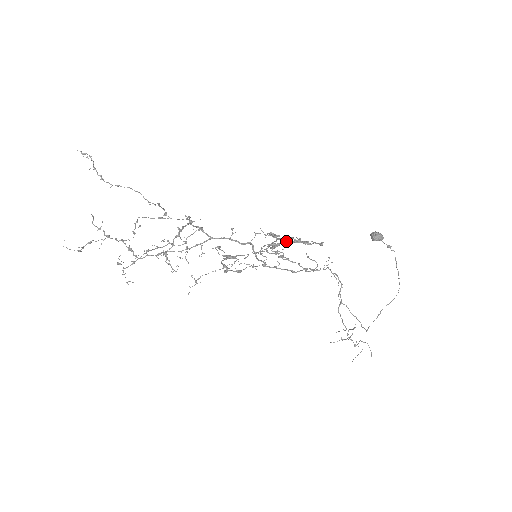
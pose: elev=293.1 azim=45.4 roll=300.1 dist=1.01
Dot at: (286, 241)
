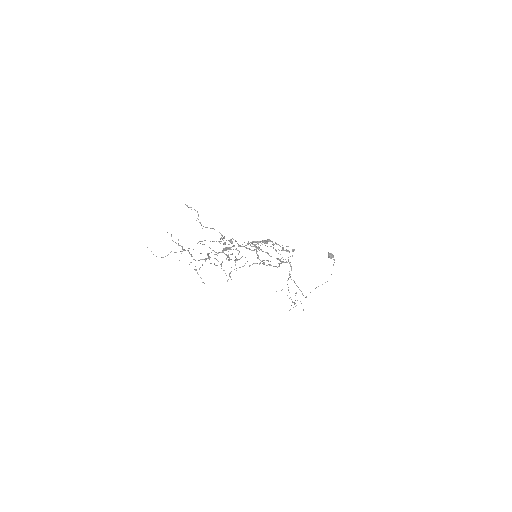
Dot at: occluded
